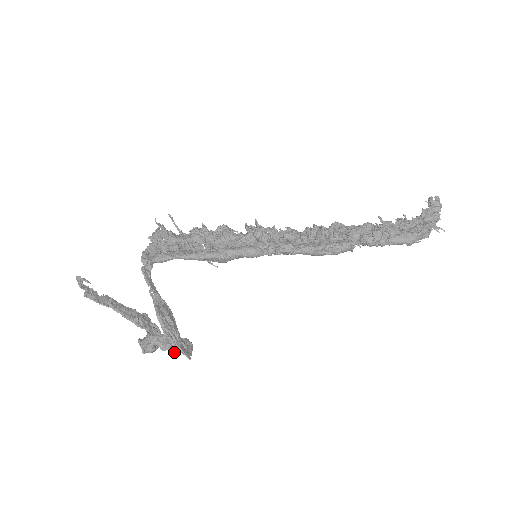
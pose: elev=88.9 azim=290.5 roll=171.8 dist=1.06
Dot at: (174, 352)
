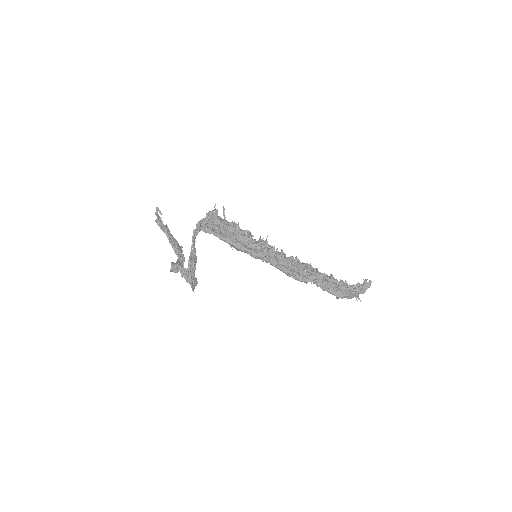
Dot at: (187, 282)
